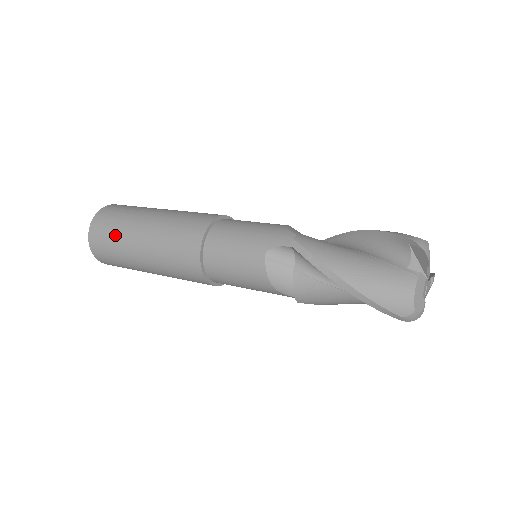
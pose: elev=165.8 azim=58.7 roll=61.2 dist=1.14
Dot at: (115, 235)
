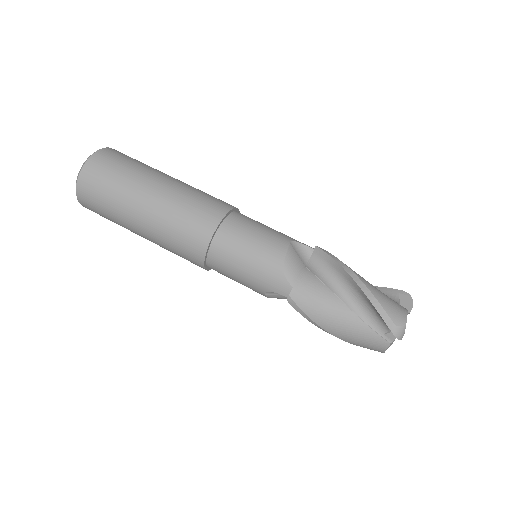
Dot at: (111, 219)
